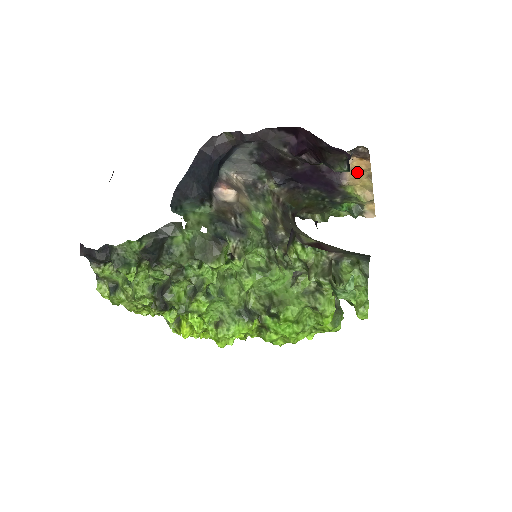
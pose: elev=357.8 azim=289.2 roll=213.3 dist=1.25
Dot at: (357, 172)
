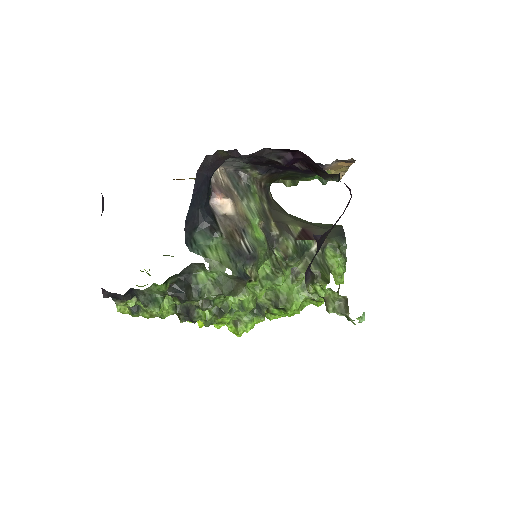
Dot at: (338, 166)
